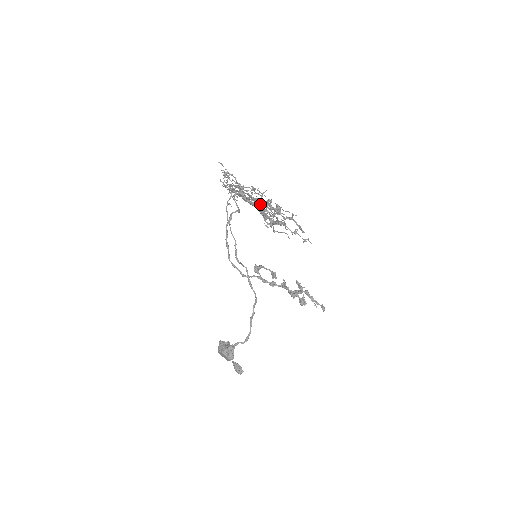
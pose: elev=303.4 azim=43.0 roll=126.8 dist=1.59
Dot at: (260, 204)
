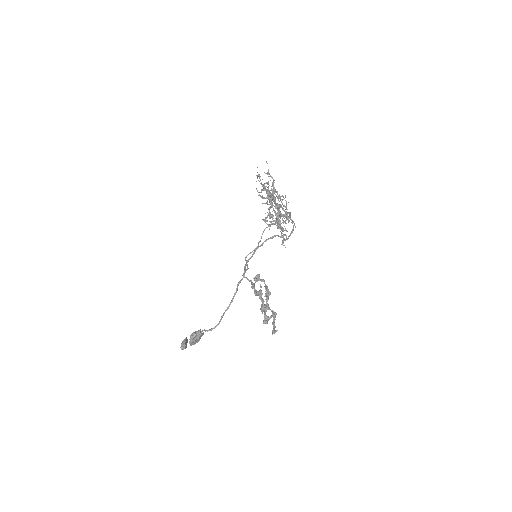
Dot at: occluded
